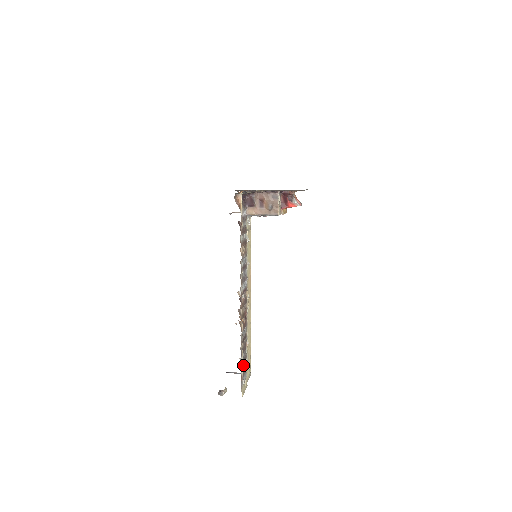
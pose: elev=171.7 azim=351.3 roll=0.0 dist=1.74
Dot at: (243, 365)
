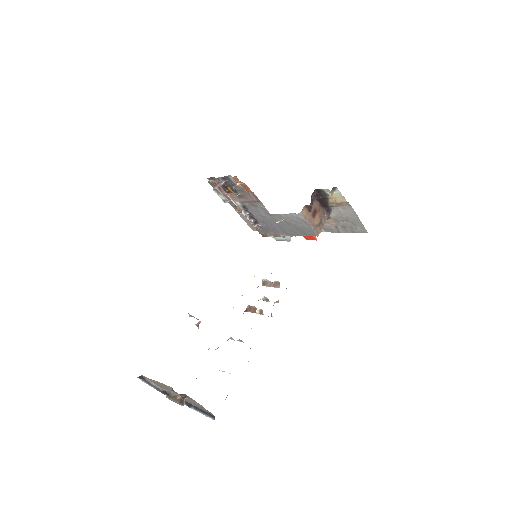
Dot at: occluded
